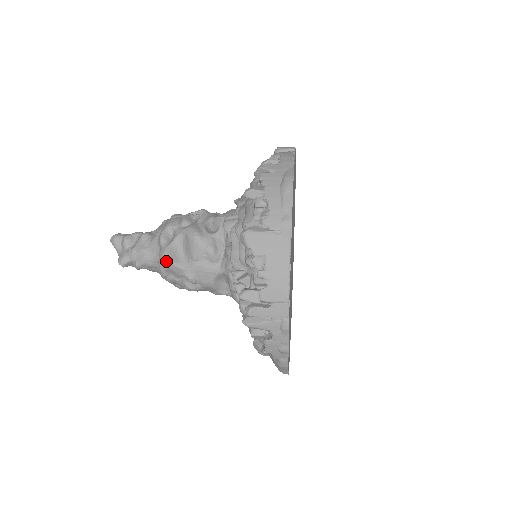
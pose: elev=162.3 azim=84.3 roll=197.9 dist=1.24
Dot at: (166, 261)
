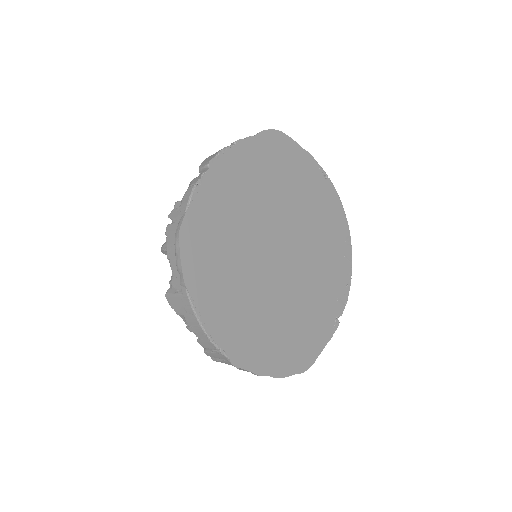
Dot at: occluded
